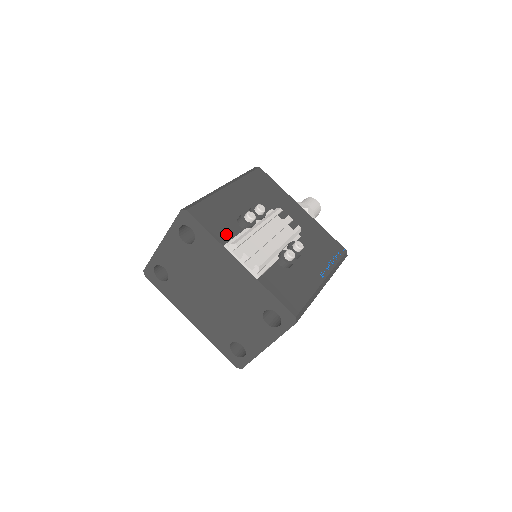
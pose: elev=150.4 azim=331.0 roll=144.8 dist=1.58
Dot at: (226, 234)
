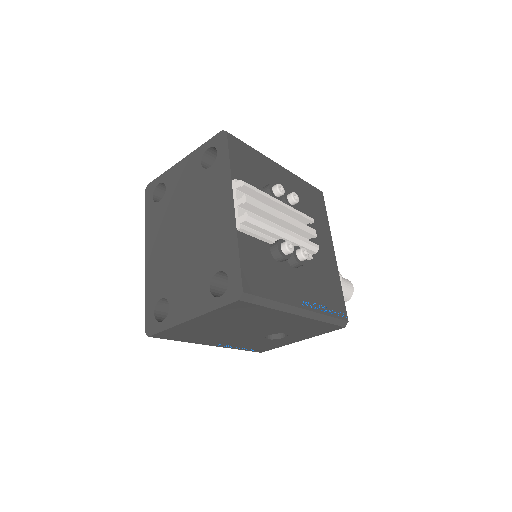
Dot at: (244, 179)
